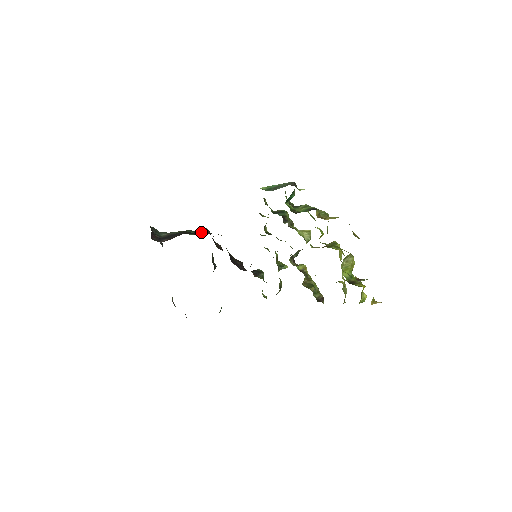
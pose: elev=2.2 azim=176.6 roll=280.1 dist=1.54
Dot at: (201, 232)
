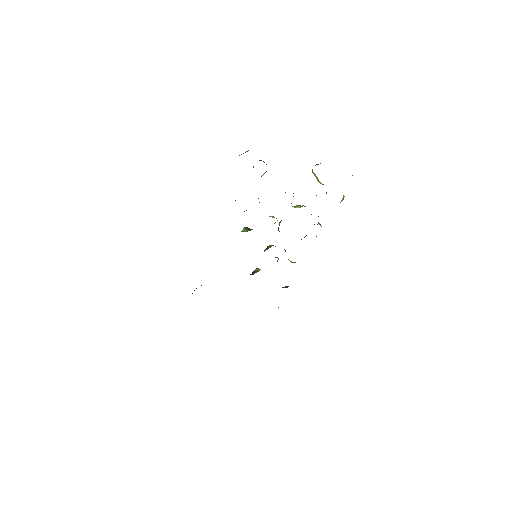
Dot at: occluded
